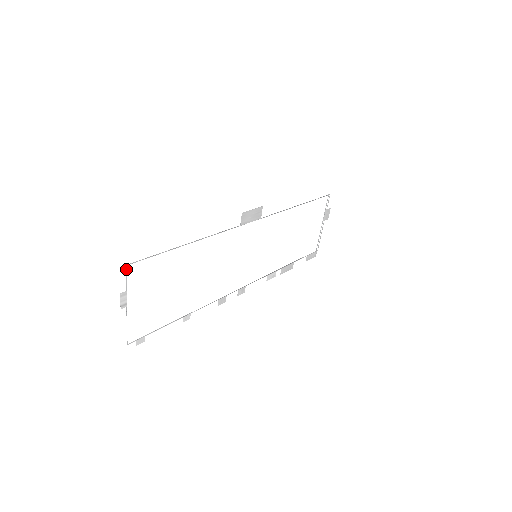
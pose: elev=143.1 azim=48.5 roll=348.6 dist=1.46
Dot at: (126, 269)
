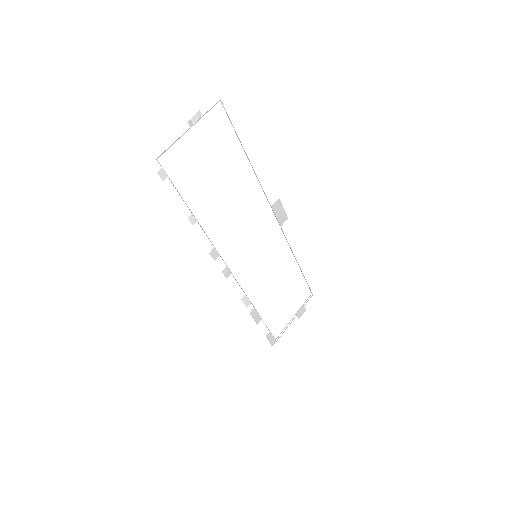
Dot at: (217, 102)
